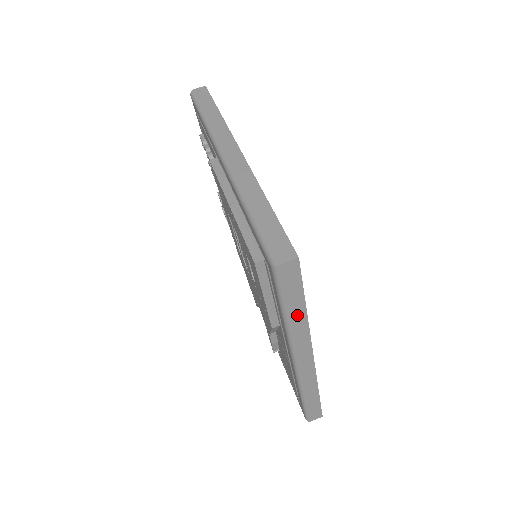
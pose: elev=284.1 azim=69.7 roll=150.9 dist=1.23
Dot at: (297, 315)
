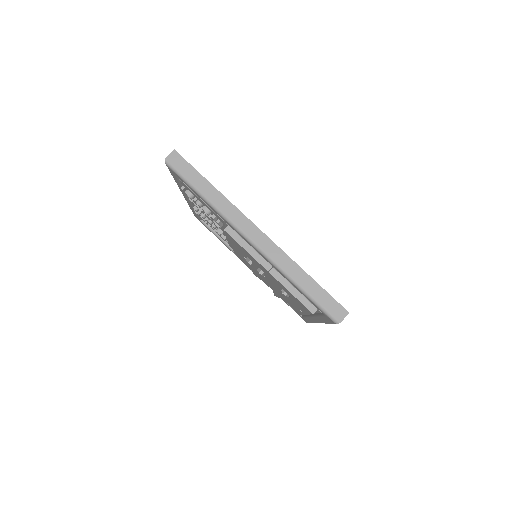
Dot at: occluded
